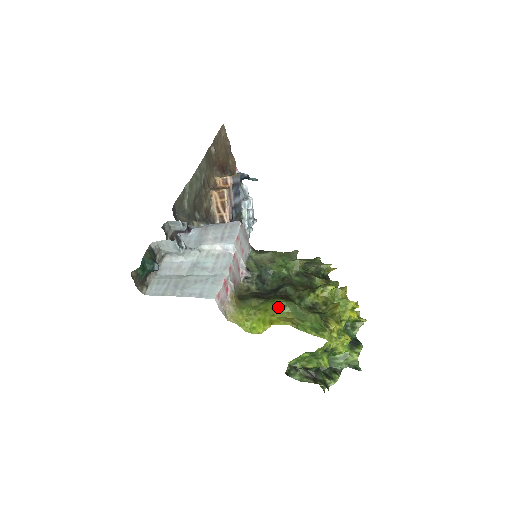
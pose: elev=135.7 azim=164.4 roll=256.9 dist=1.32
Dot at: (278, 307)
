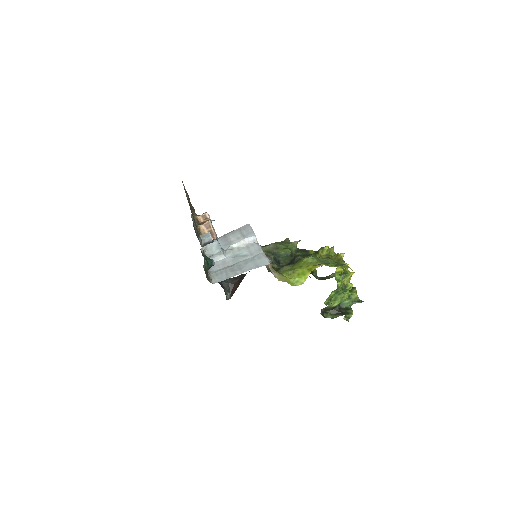
Dot at: (308, 261)
